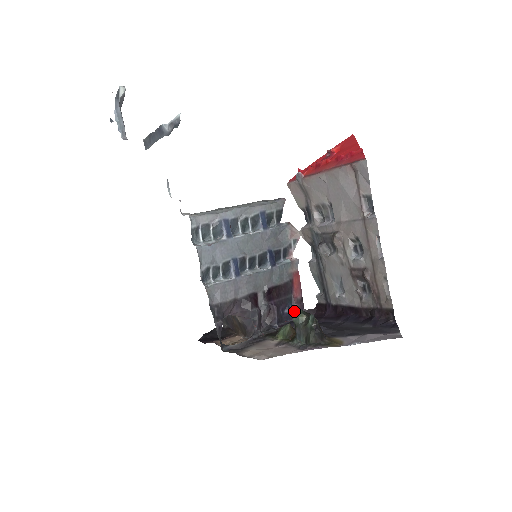
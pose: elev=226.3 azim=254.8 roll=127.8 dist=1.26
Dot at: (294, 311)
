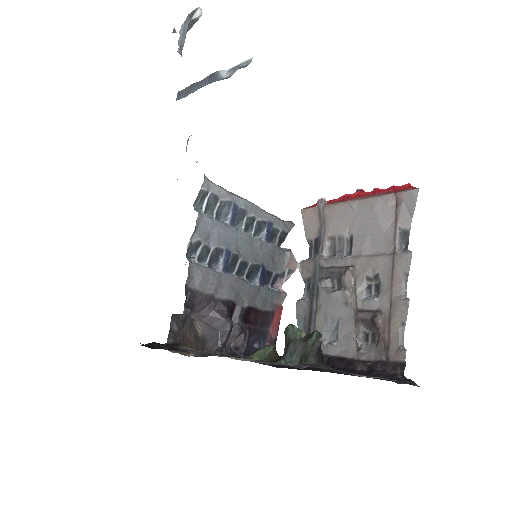
Dot at: (292, 324)
